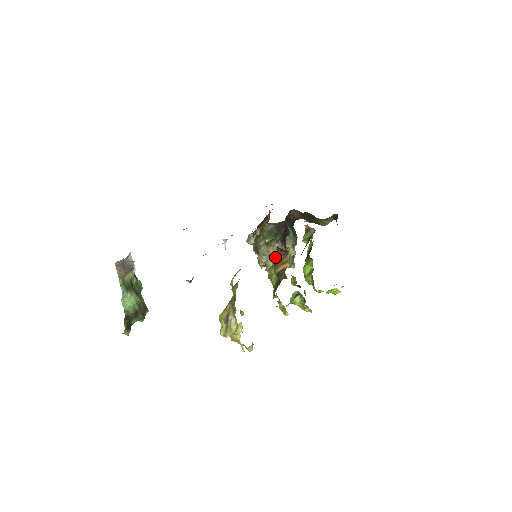
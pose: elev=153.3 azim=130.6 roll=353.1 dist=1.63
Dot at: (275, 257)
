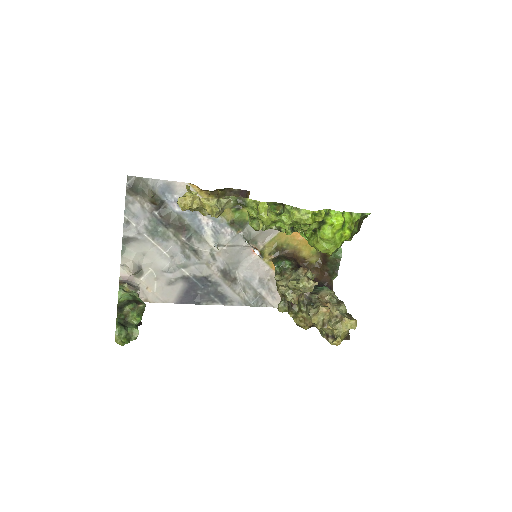
Dot at: (295, 278)
